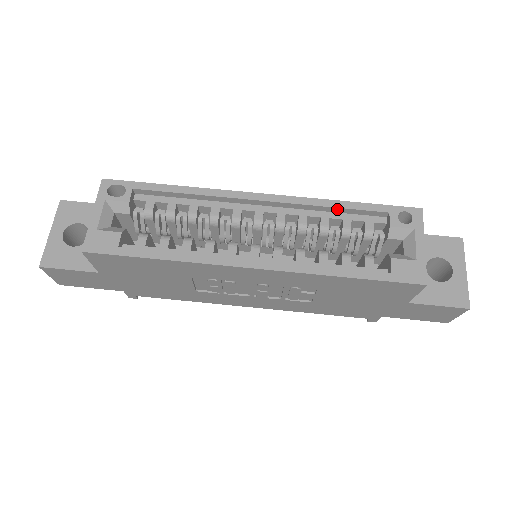
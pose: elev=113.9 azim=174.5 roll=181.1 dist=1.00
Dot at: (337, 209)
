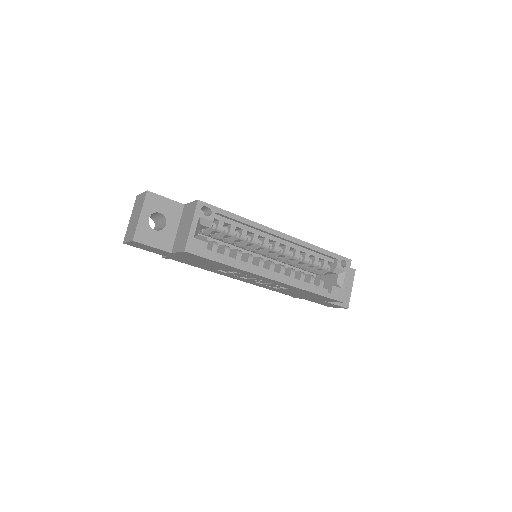
Dot at: (316, 251)
